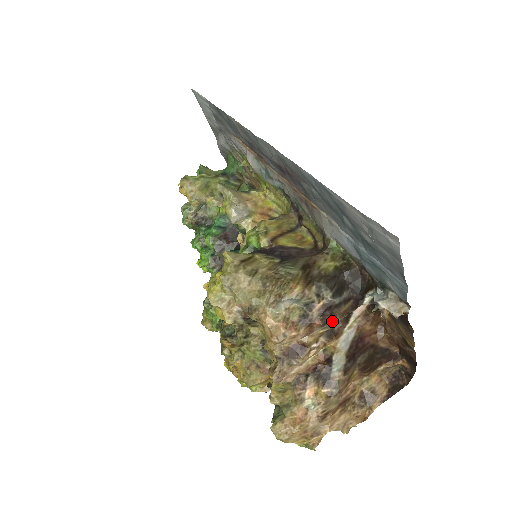
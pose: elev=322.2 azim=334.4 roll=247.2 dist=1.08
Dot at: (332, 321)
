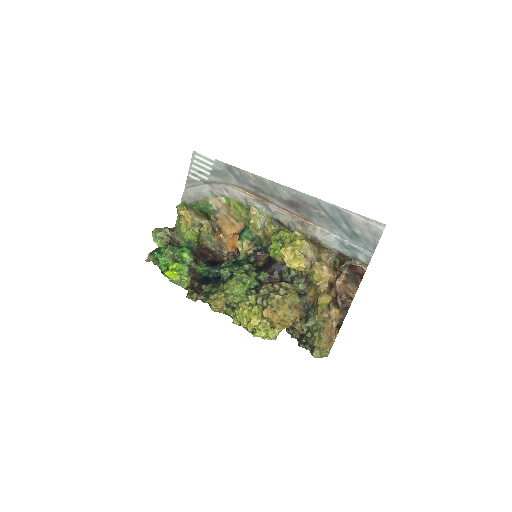
Dot at: occluded
